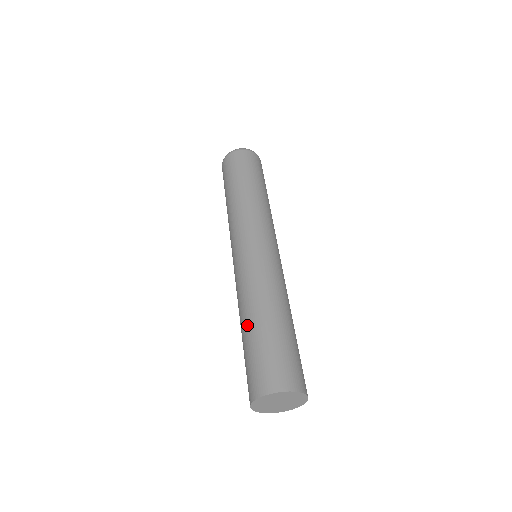
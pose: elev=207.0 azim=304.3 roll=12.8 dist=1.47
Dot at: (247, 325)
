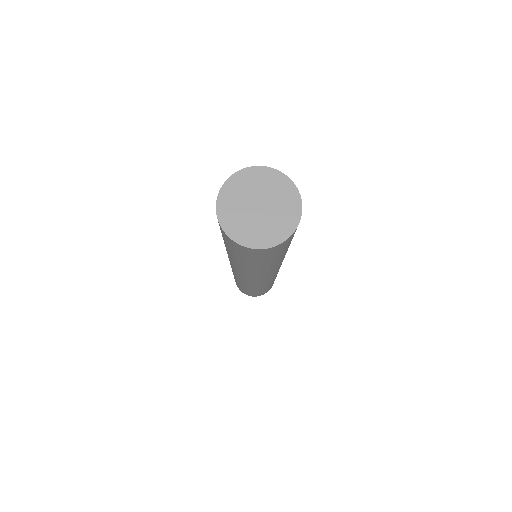
Dot at: occluded
